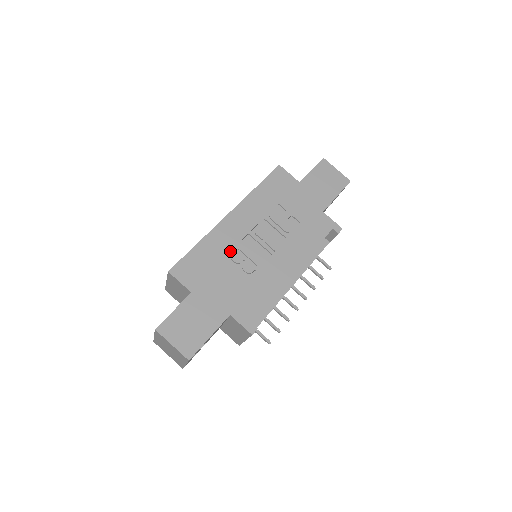
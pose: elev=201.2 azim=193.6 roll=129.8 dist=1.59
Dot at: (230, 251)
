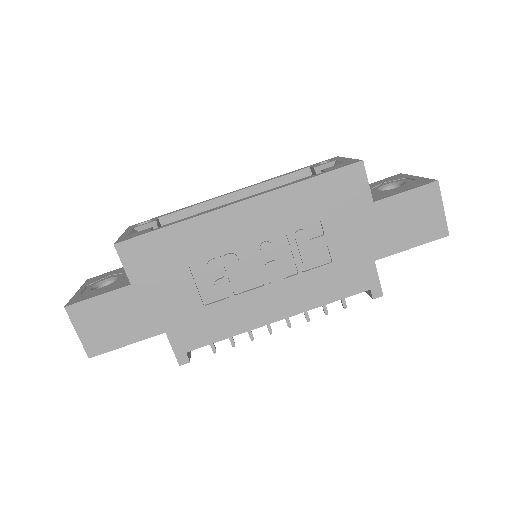
Dot at: (211, 255)
